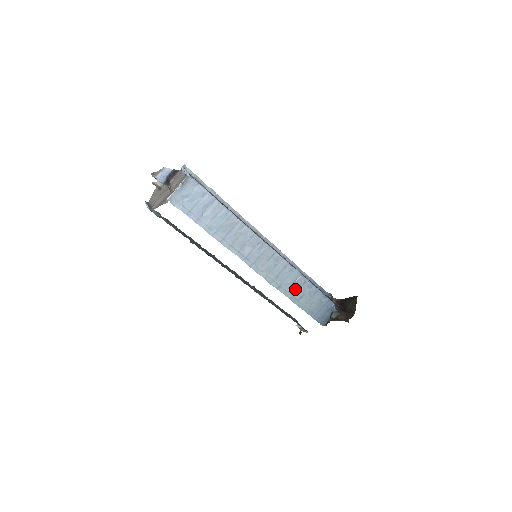
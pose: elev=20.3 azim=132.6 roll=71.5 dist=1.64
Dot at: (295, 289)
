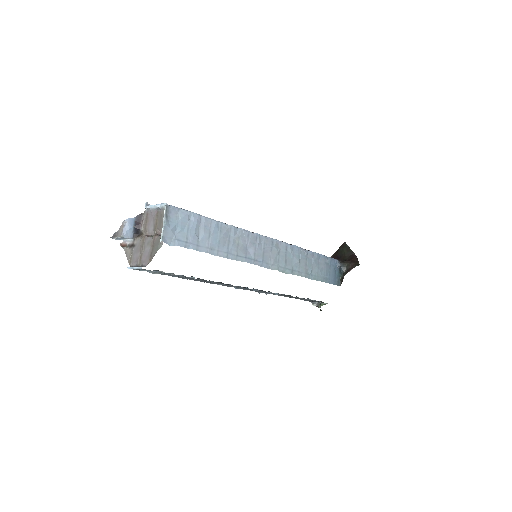
Dot at: (304, 265)
